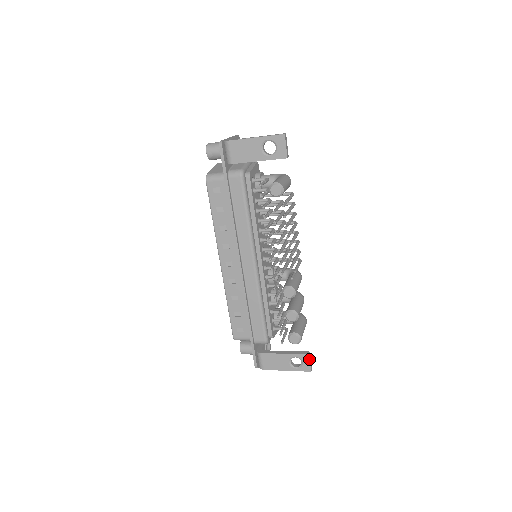
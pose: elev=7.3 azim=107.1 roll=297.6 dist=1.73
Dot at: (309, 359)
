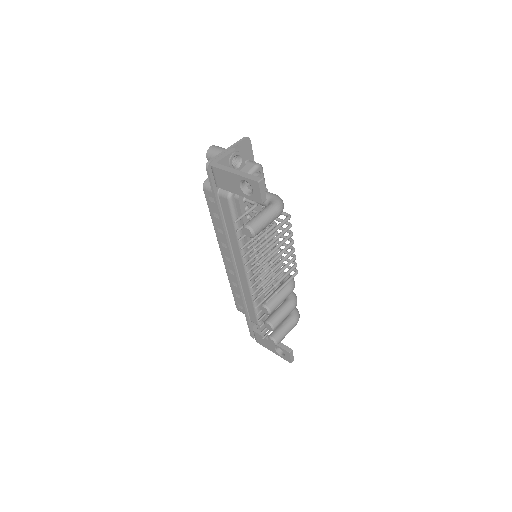
Dot at: (289, 355)
